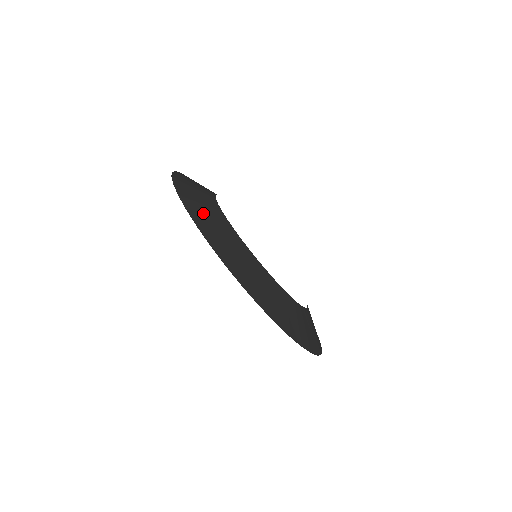
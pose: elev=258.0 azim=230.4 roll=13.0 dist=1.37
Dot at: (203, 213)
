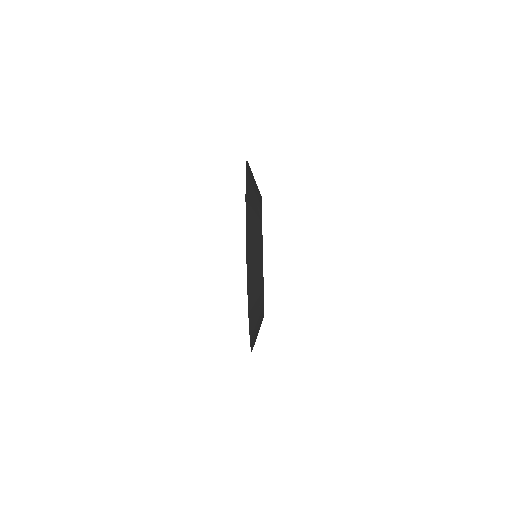
Dot at: (254, 288)
